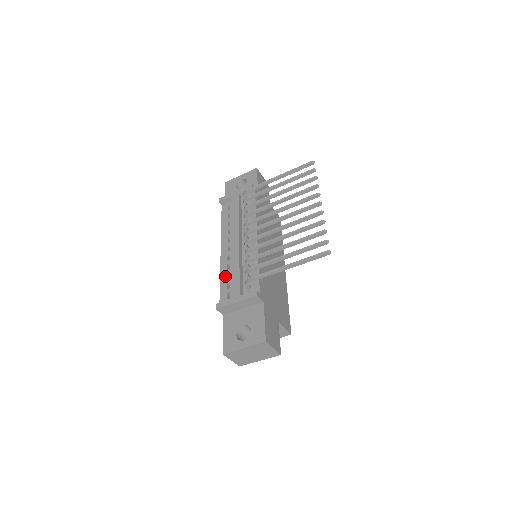
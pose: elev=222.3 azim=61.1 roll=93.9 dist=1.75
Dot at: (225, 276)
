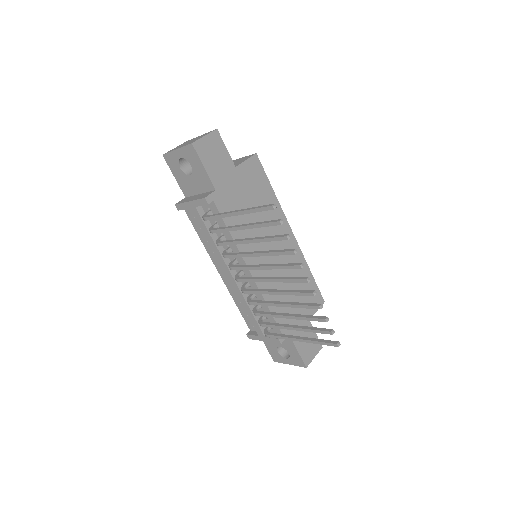
Dot at: (239, 303)
